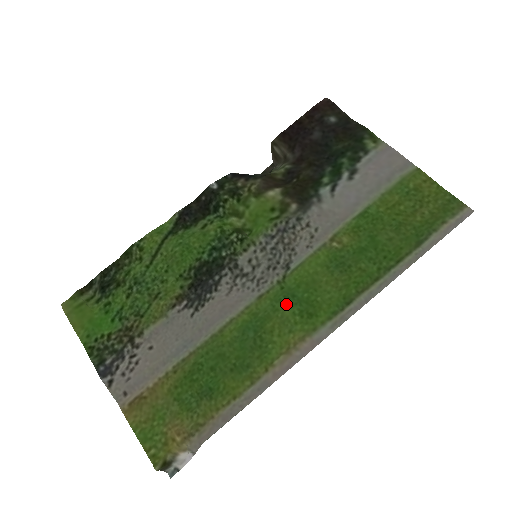
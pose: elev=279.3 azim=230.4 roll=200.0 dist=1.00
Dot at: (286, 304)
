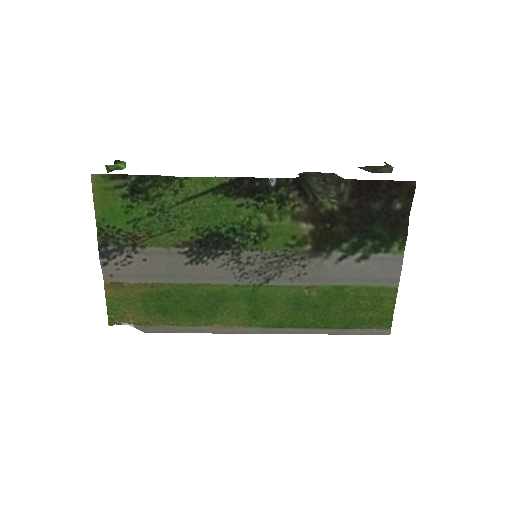
Dot at: (247, 301)
